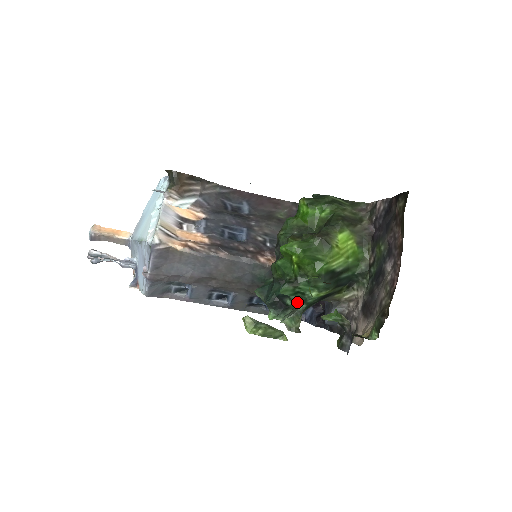
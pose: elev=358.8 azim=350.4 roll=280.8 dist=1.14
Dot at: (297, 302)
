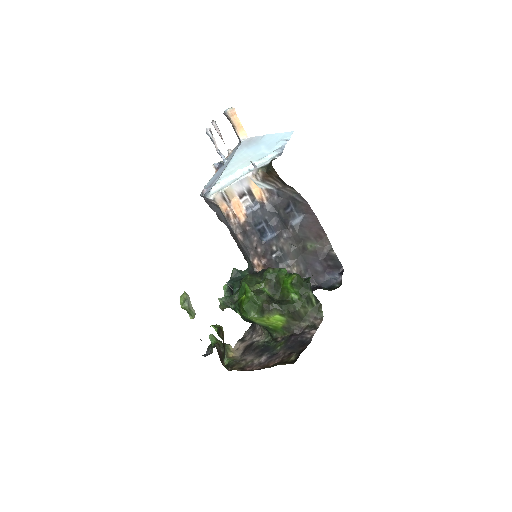
Dot at: occluded
